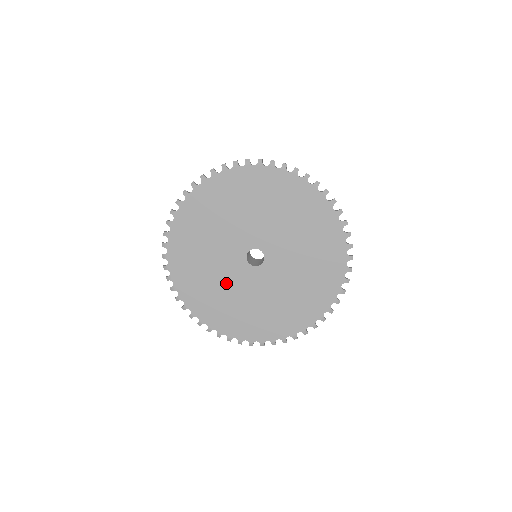
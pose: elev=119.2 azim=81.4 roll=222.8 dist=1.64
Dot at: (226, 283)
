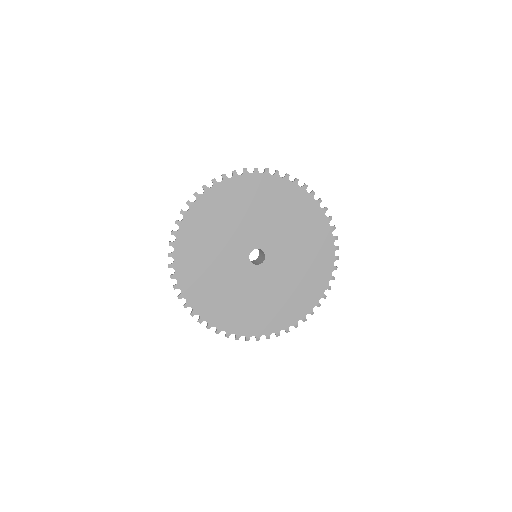
Dot at: (252, 293)
